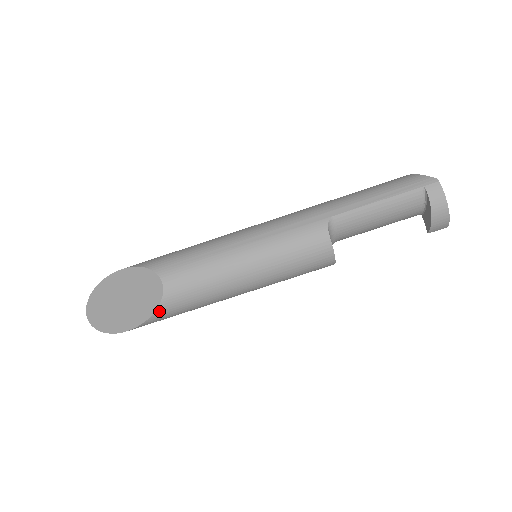
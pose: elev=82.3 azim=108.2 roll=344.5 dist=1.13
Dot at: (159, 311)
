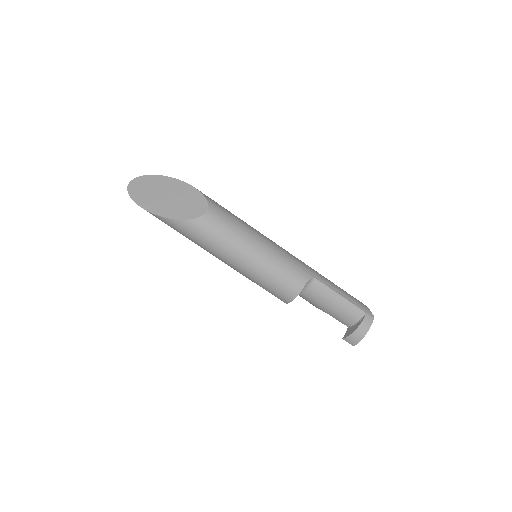
Dot at: (186, 222)
